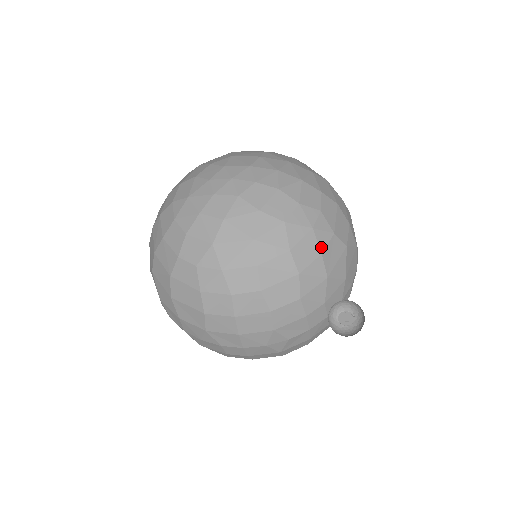
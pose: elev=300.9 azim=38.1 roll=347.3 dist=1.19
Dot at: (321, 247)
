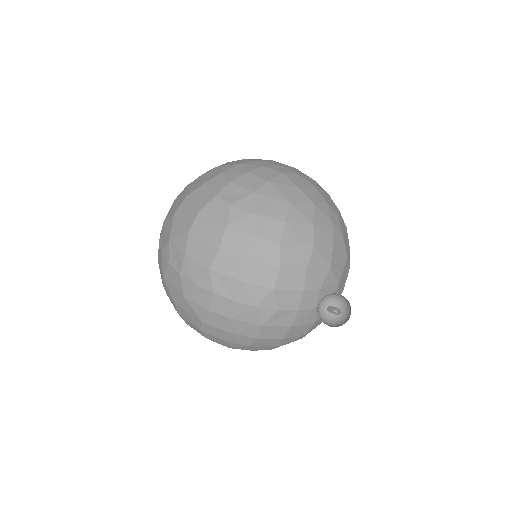
Dot at: (334, 239)
